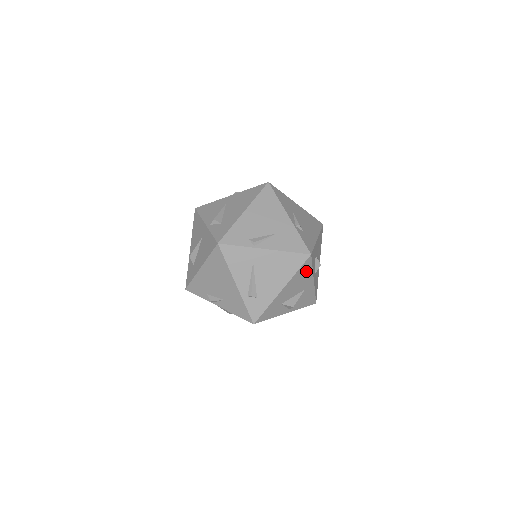
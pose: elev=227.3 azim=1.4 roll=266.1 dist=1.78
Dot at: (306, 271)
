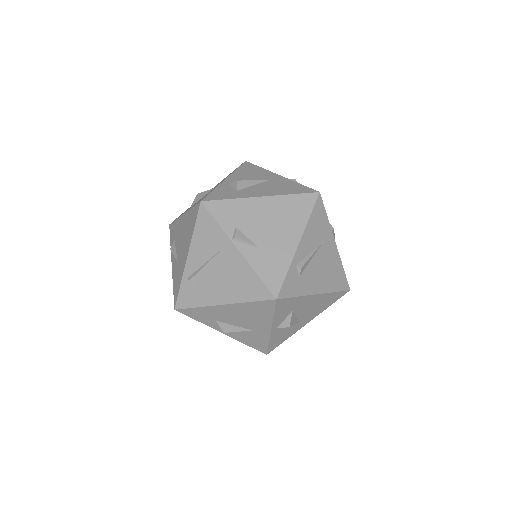
Dot at: (328, 302)
